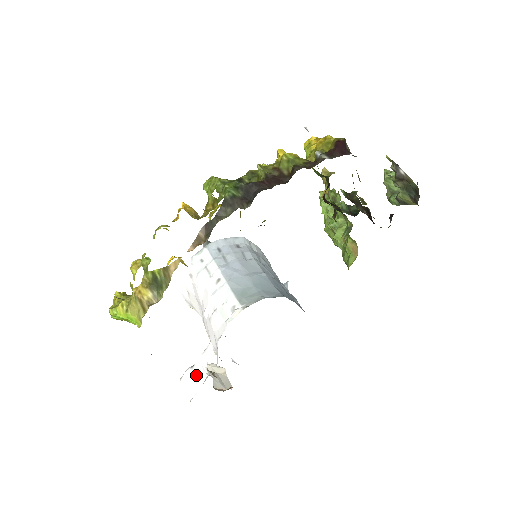
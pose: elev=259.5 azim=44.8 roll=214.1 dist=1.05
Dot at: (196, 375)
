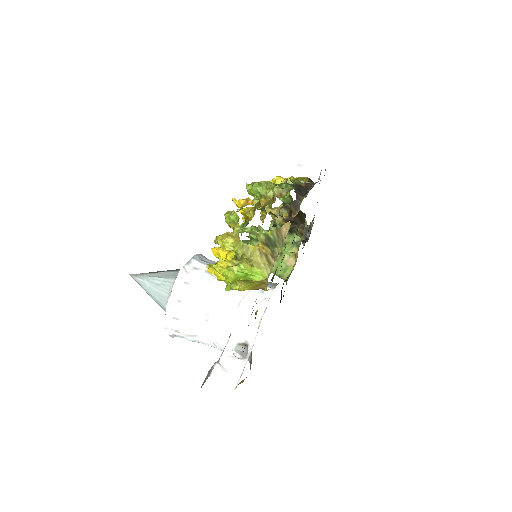
Dot at: (229, 365)
